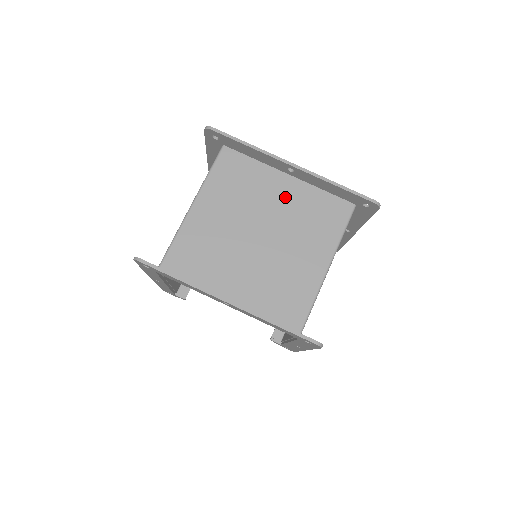
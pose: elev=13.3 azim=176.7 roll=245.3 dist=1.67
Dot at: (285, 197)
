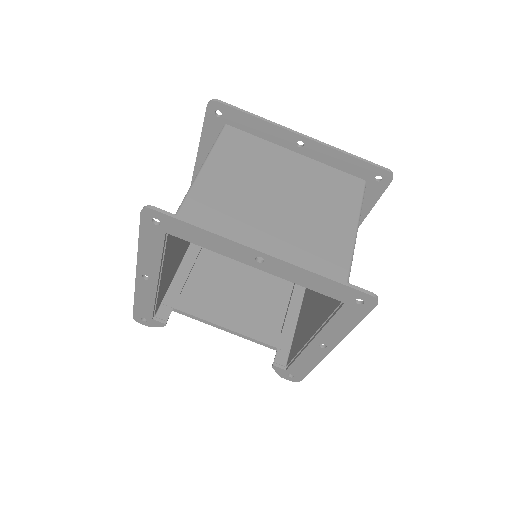
Dot at: (297, 170)
